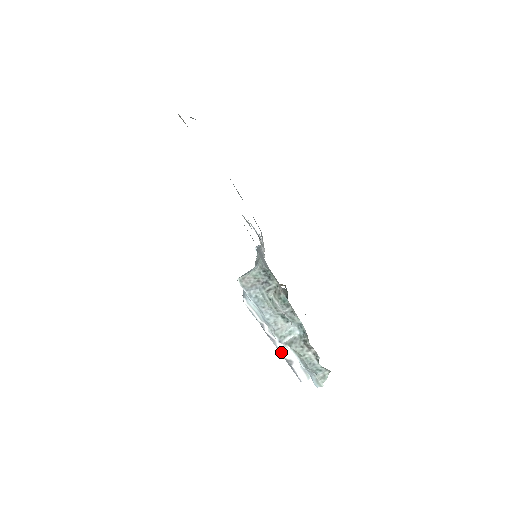
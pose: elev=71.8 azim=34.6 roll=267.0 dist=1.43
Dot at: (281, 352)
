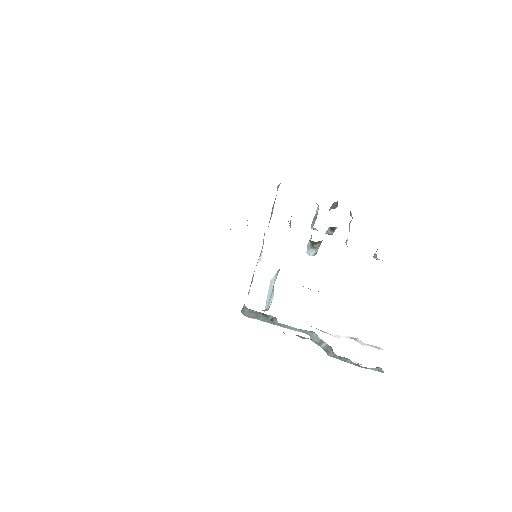
Dot at: occluded
